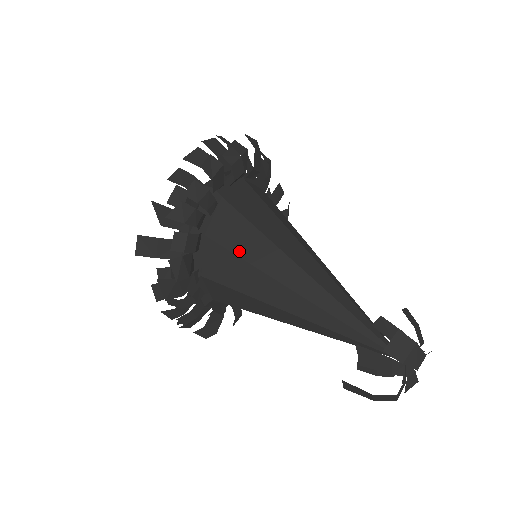
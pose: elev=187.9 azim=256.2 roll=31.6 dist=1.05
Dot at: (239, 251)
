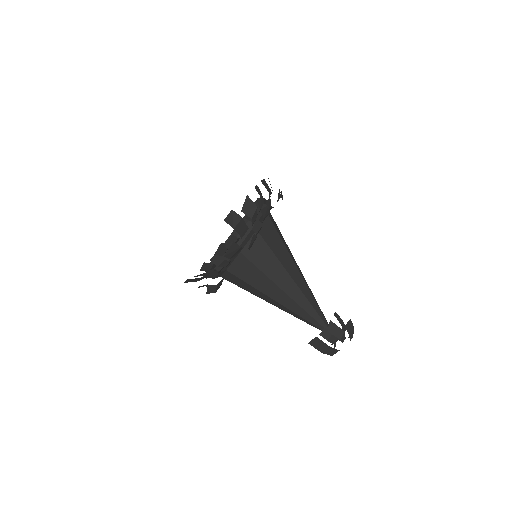
Dot at: (273, 248)
